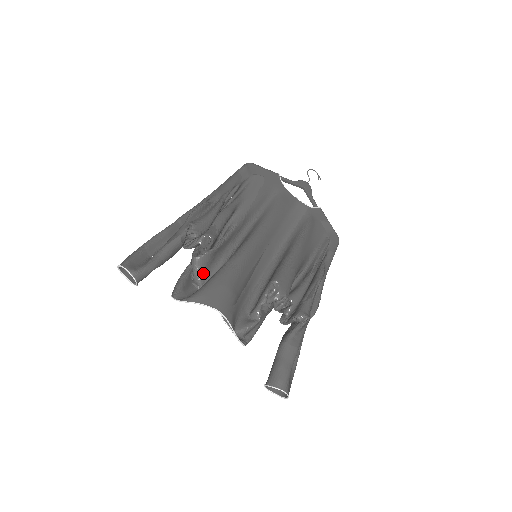
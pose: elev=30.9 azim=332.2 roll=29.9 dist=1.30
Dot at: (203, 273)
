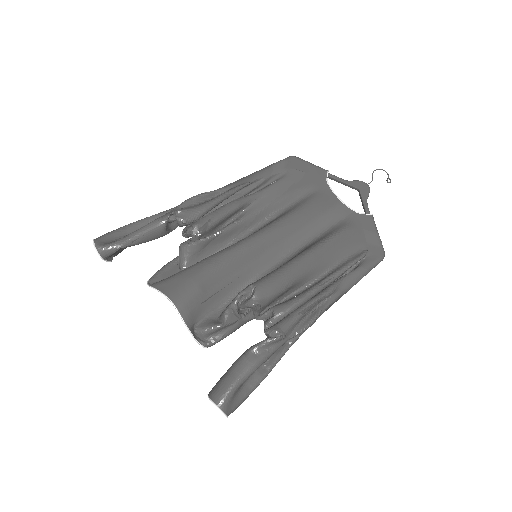
Dot at: (187, 263)
